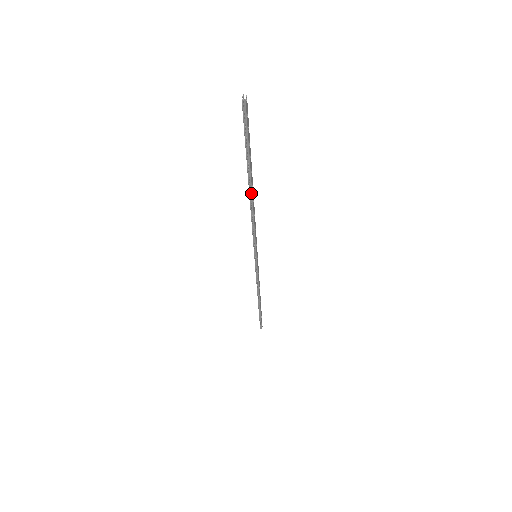
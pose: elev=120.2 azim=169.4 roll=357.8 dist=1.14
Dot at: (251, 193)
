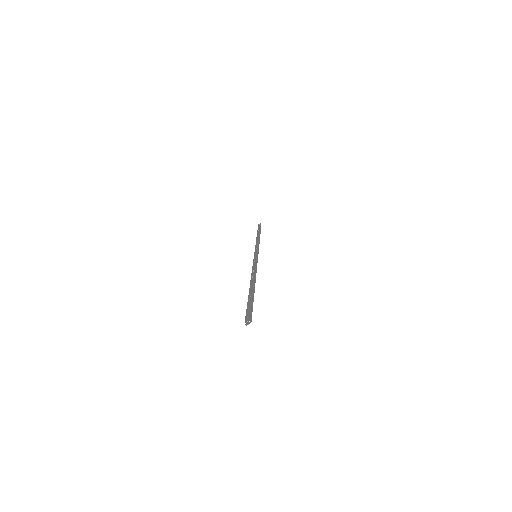
Dot at: occluded
